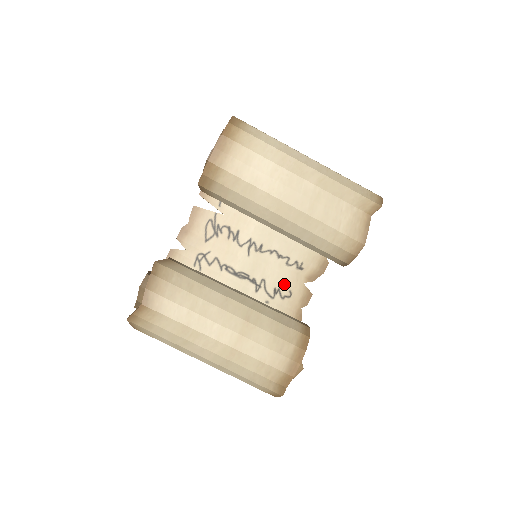
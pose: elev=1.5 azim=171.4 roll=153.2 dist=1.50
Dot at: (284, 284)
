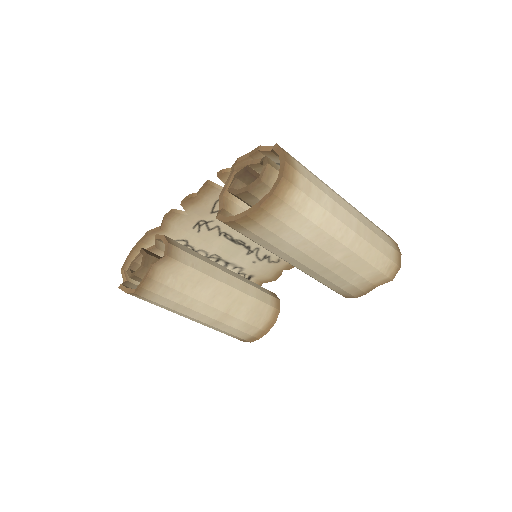
Dot at: occluded
